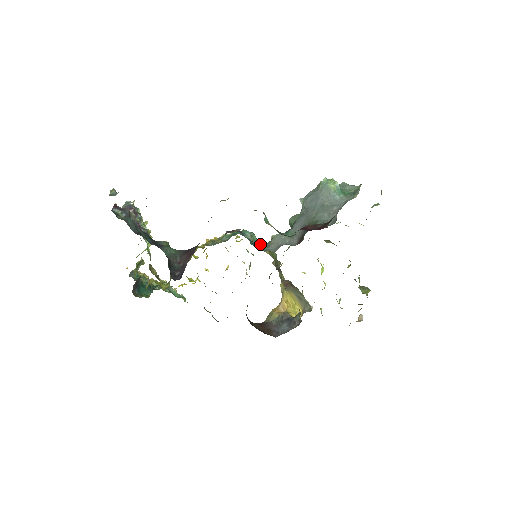
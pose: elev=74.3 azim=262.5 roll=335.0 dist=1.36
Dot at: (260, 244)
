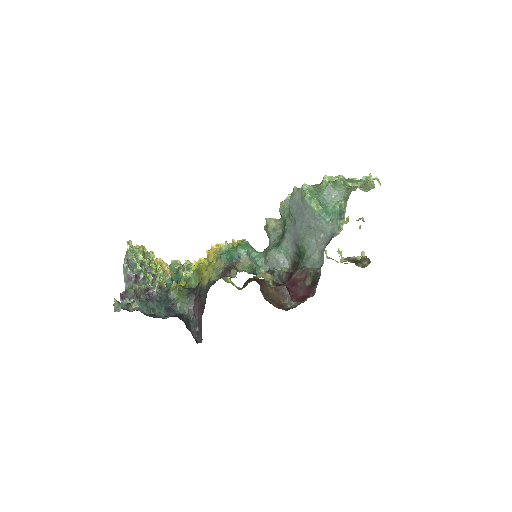
Dot at: (257, 259)
